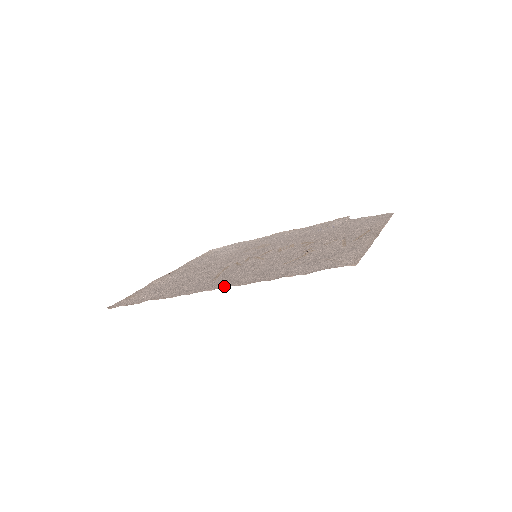
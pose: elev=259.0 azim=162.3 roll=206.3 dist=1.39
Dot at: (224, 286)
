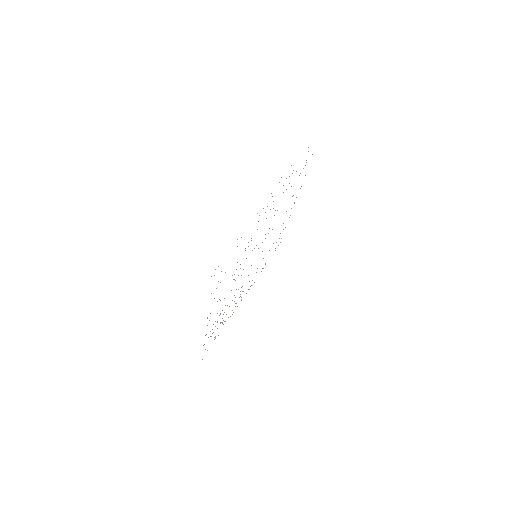
Dot at: occluded
